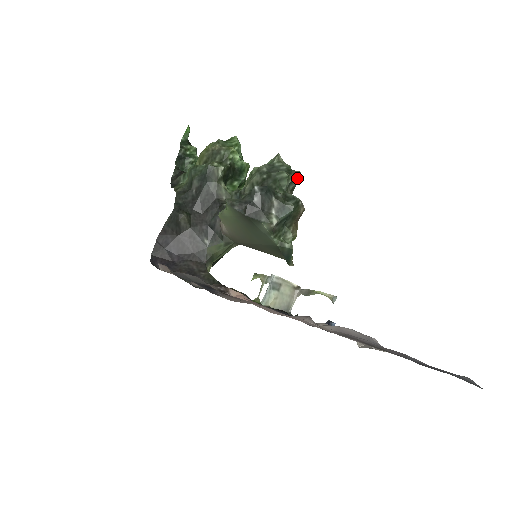
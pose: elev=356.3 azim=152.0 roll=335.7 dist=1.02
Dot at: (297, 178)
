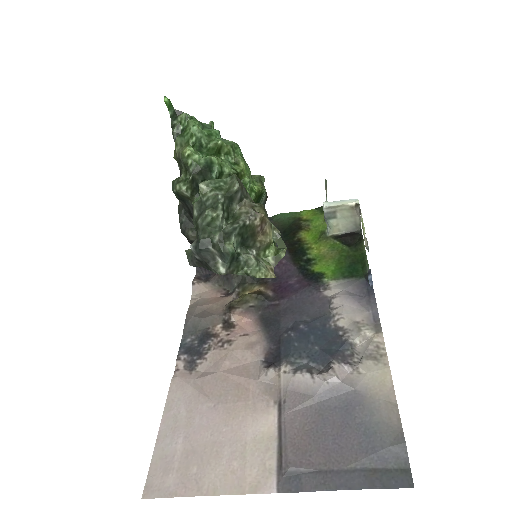
Dot at: (234, 193)
